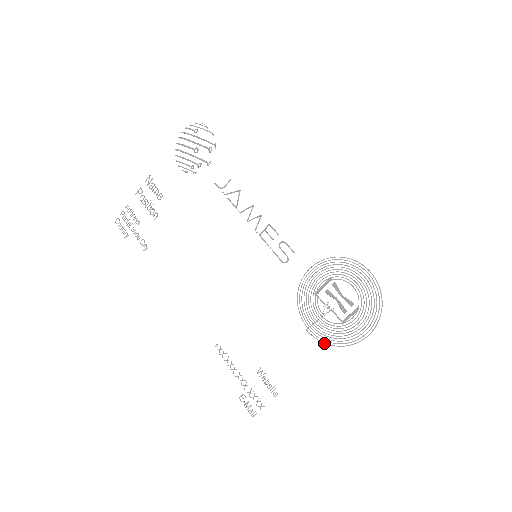
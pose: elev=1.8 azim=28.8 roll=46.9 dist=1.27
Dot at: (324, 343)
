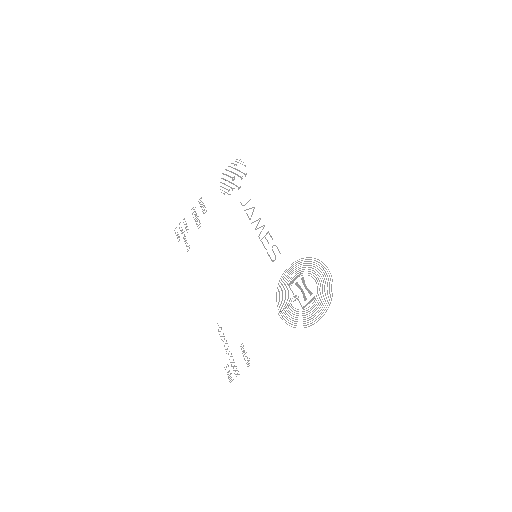
Dot at: (289, 325)
